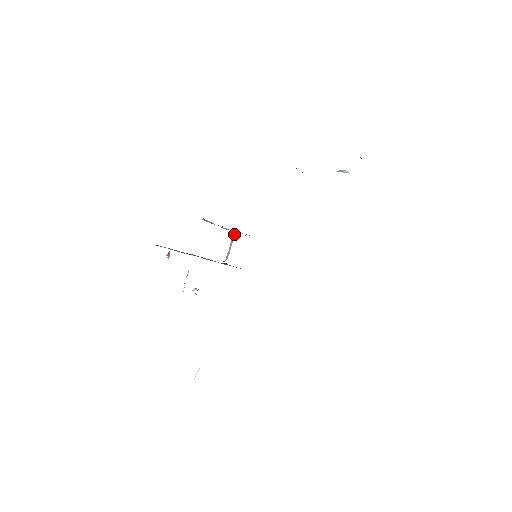
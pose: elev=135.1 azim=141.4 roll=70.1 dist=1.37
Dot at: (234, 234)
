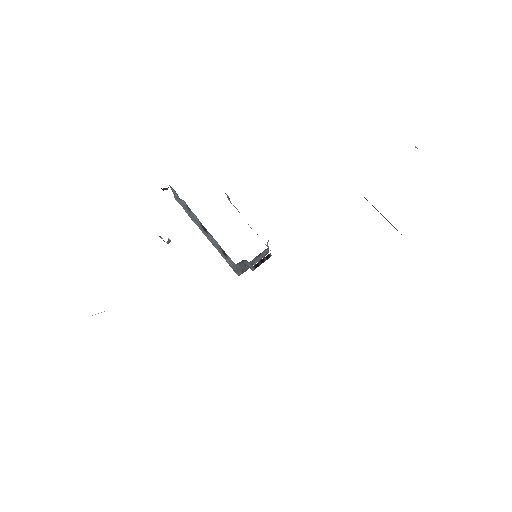
Dot at: occluded
